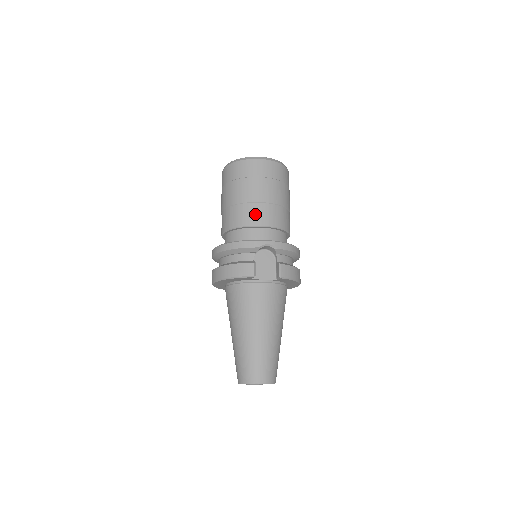
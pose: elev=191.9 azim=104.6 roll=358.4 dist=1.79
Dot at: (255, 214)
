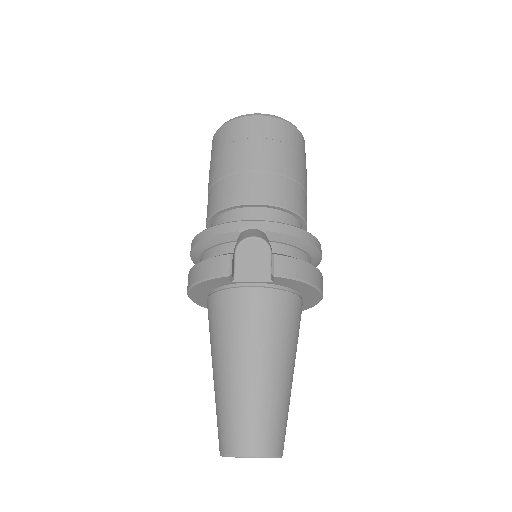
Dot at: (240, 188)
